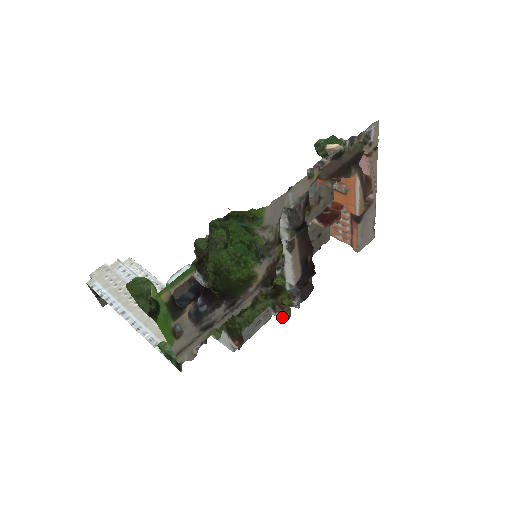
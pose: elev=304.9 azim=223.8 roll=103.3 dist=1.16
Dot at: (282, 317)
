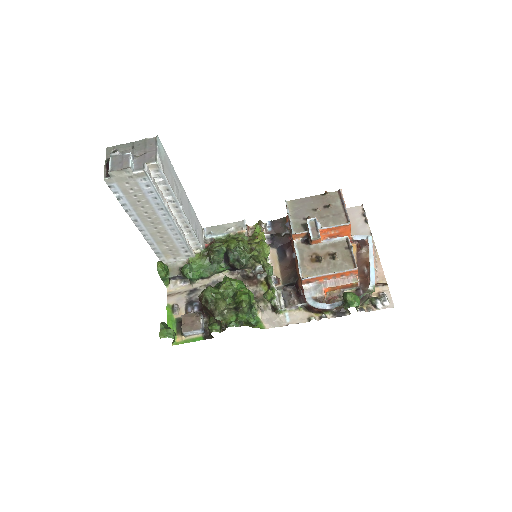
Dot at: (248, 230)
